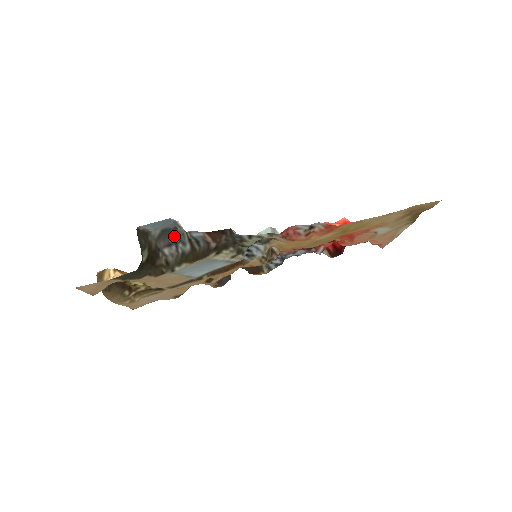
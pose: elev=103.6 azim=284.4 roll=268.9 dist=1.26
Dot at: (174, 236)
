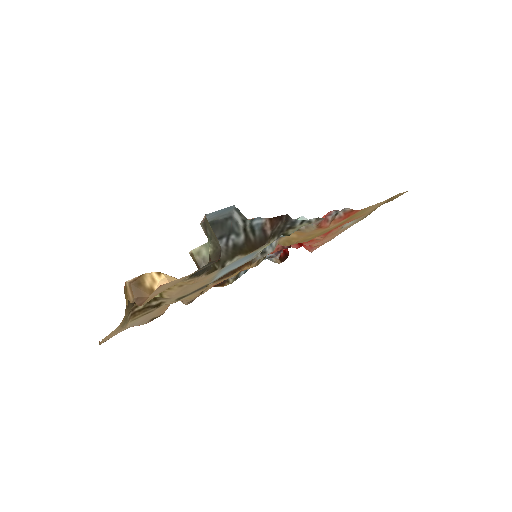
Dot at: (225, 228)
